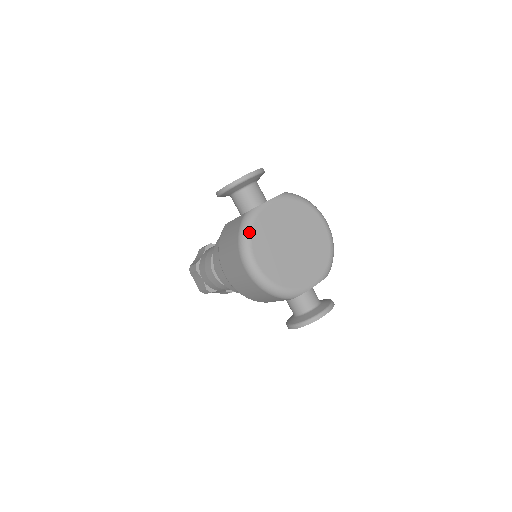
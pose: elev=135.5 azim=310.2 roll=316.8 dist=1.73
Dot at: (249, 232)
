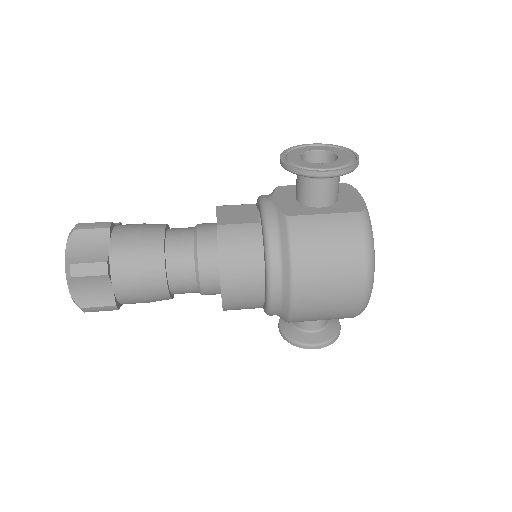
Dot at: occluded
